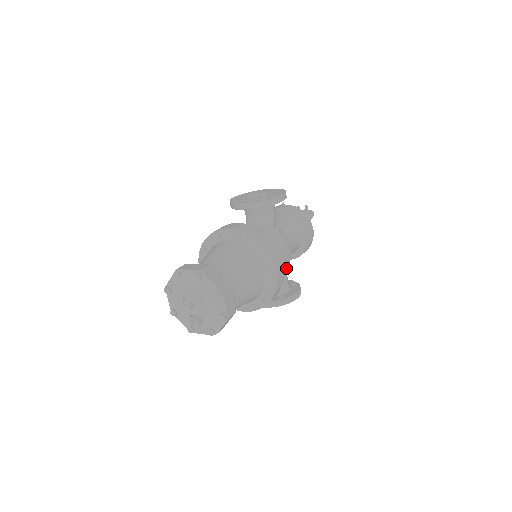
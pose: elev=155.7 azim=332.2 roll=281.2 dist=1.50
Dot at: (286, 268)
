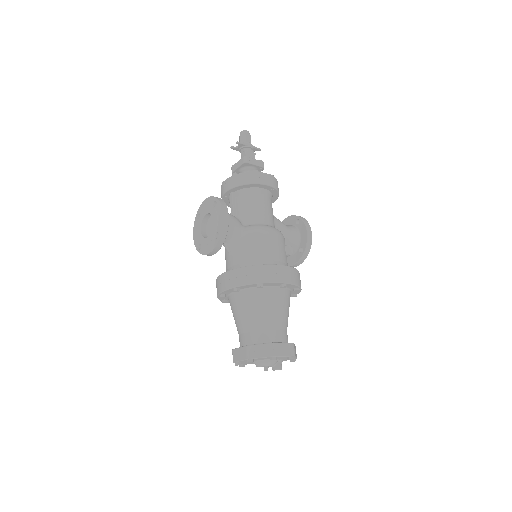
Dot at: (283, 239)
